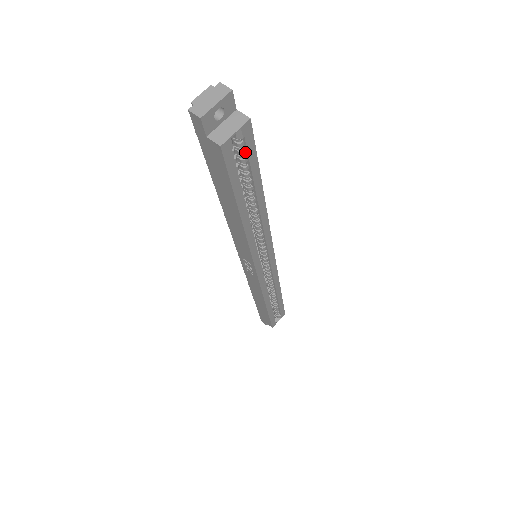
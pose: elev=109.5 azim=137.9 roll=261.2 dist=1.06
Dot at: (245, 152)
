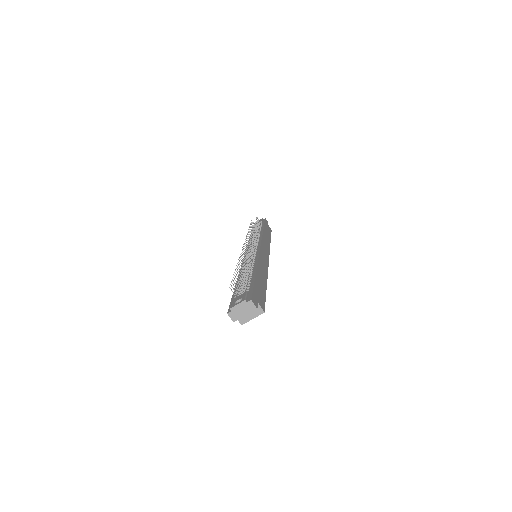
Dot at: occluded
